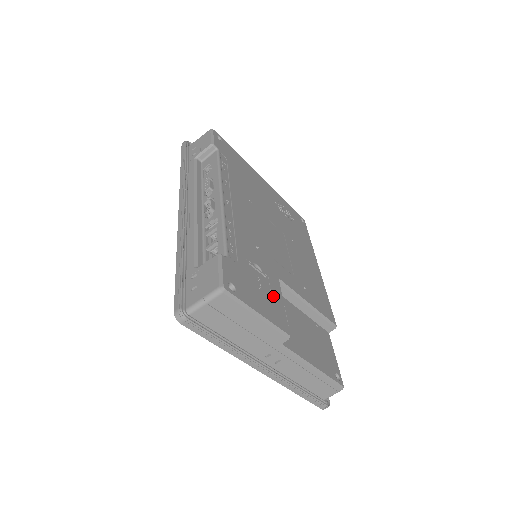
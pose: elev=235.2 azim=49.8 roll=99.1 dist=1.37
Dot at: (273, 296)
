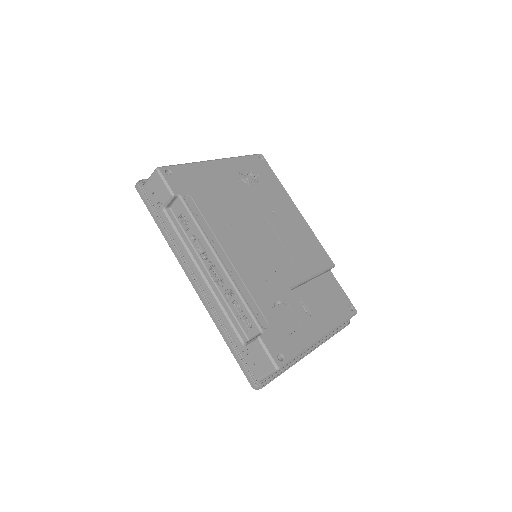
Dot at: (297, 316)
